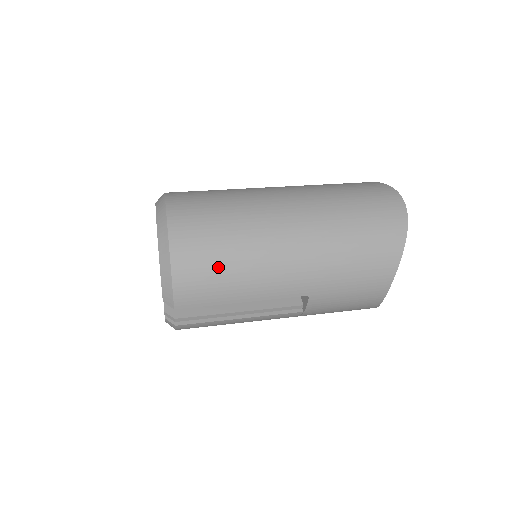
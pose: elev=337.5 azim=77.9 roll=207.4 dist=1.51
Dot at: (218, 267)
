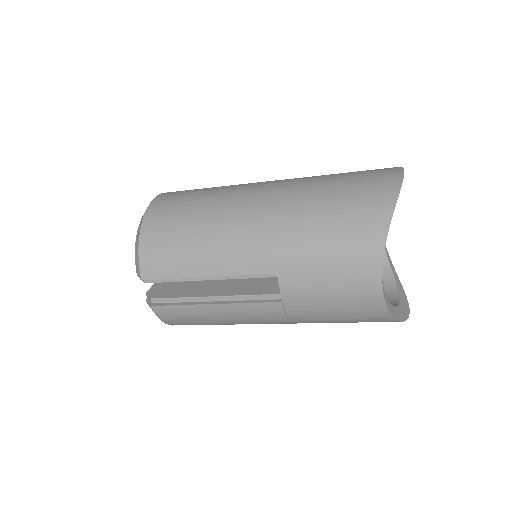
Dot at: (180, 236)
